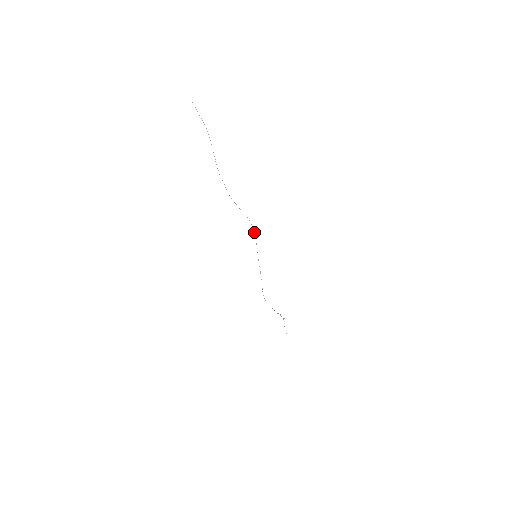
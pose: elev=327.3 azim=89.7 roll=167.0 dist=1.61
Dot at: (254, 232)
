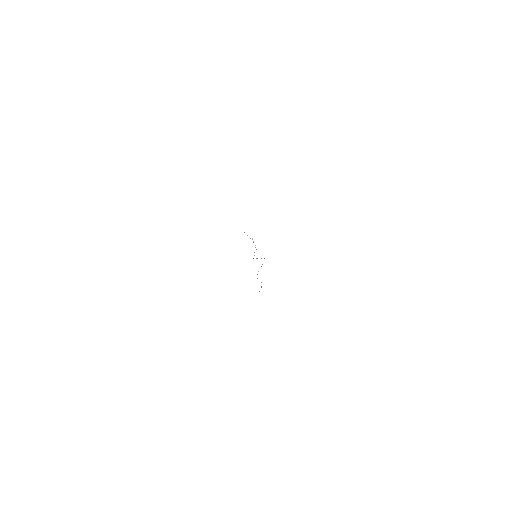
Dot at: occluded
